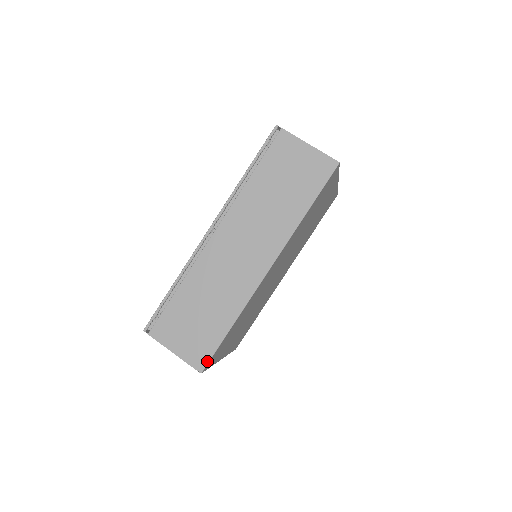
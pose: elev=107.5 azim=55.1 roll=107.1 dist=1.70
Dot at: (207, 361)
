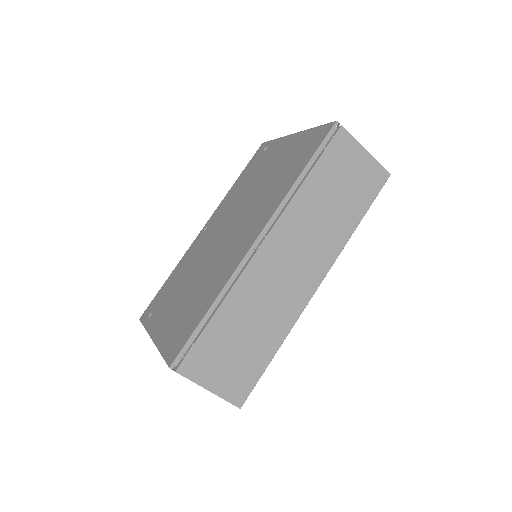
Dot at: (248, 394)
